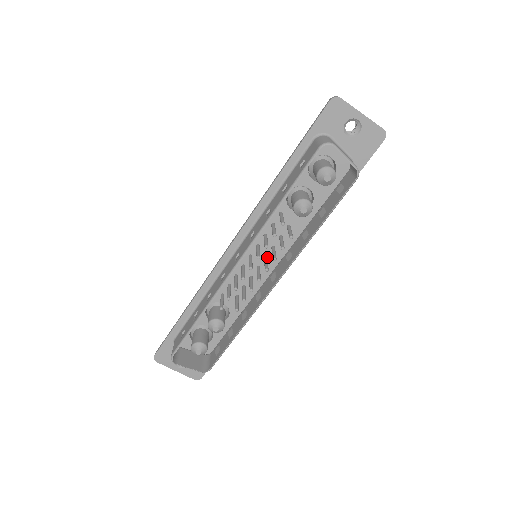
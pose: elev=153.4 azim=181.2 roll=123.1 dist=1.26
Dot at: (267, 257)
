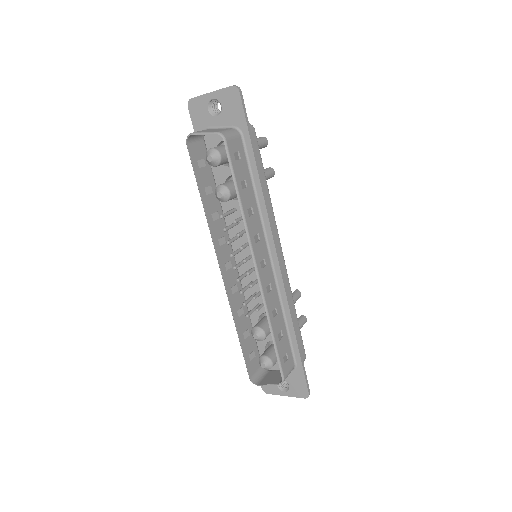
Dot at: occluded
